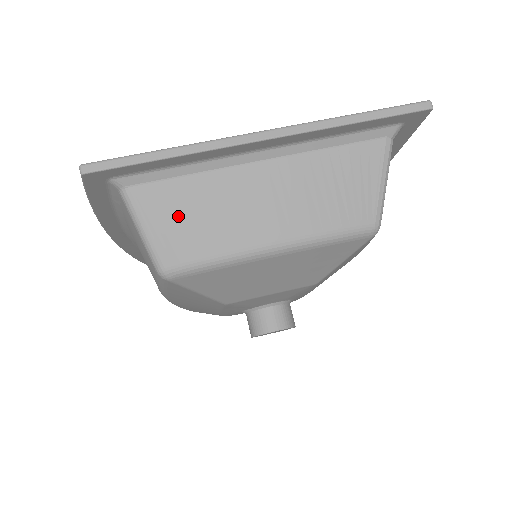
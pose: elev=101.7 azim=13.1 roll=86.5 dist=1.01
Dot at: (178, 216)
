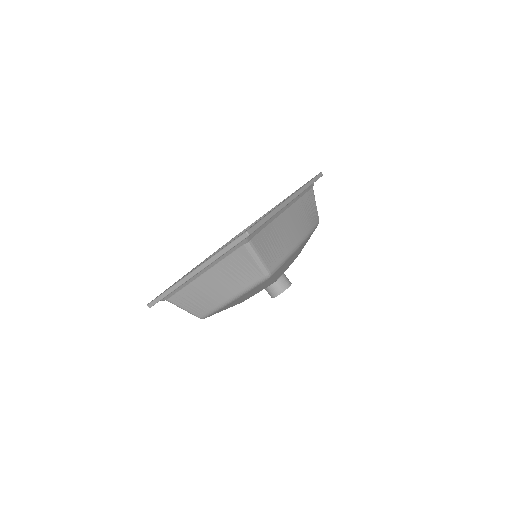
Dot at: (190, 302)
